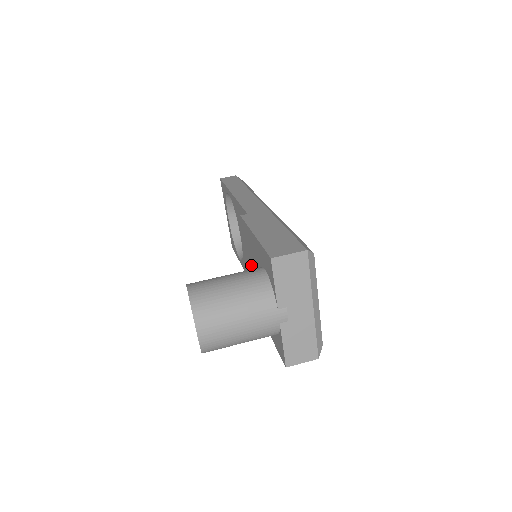
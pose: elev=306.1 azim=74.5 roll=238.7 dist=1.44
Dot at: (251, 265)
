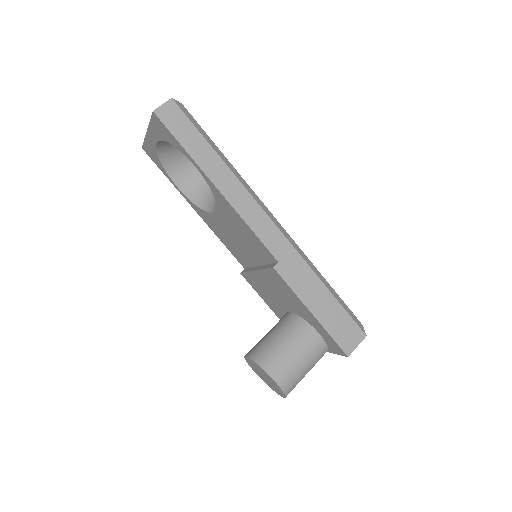
Dot at: (268, 285)
